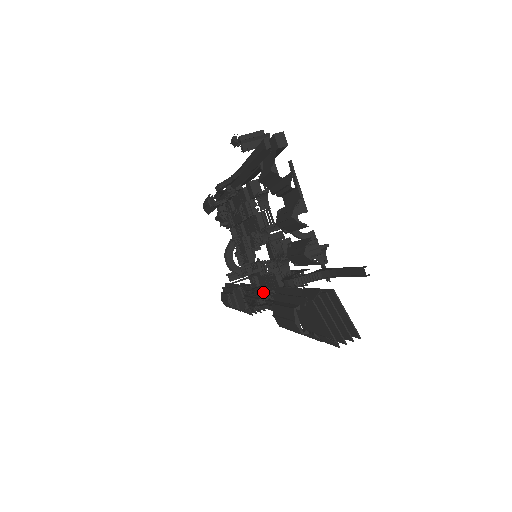
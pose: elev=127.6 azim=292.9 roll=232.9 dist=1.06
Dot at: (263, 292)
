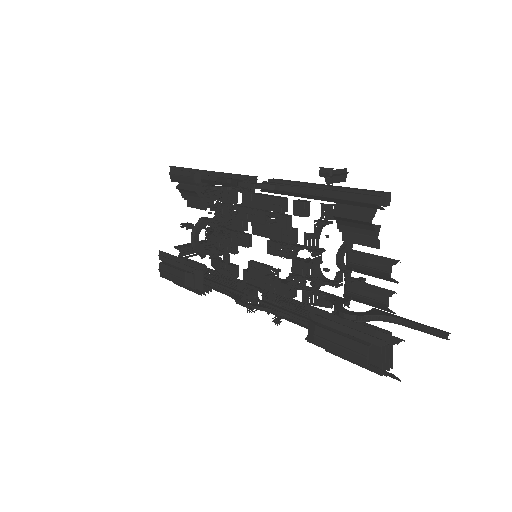
Dot at: (249, 288)
